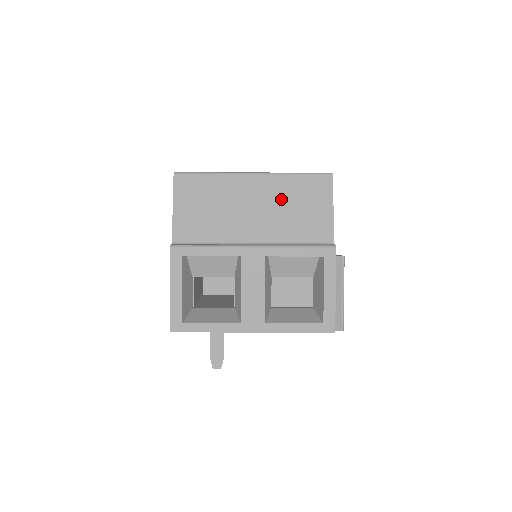
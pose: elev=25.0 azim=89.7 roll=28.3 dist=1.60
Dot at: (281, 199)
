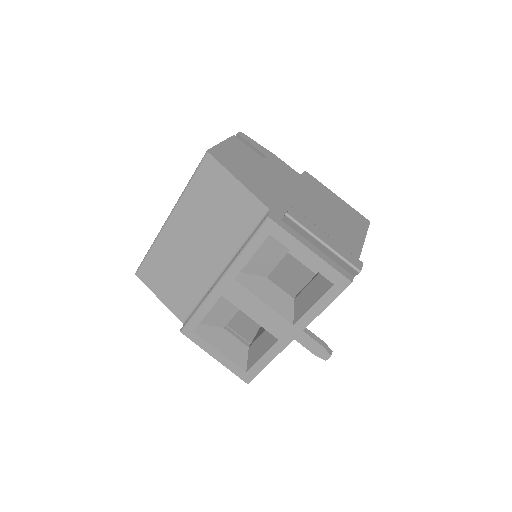
Dot at: (201, 218)
